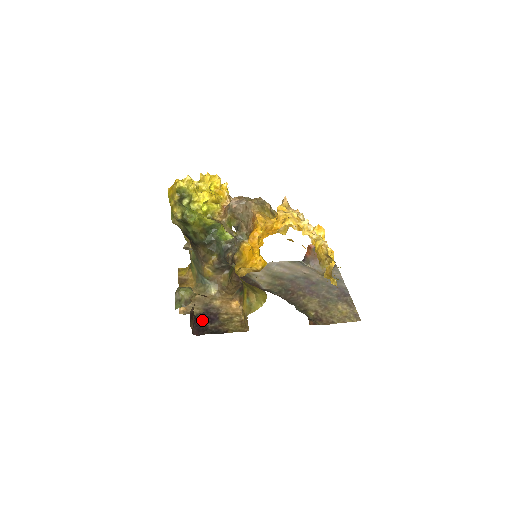
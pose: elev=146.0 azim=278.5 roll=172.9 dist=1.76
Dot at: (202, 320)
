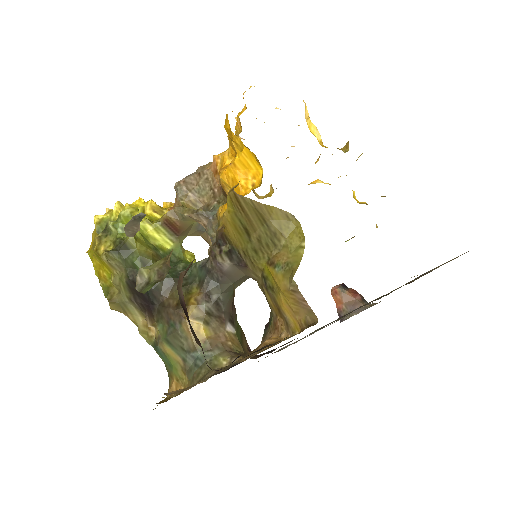
Dot at: occluded
